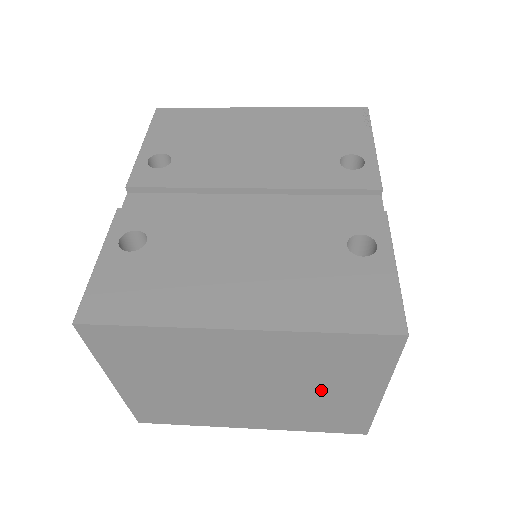
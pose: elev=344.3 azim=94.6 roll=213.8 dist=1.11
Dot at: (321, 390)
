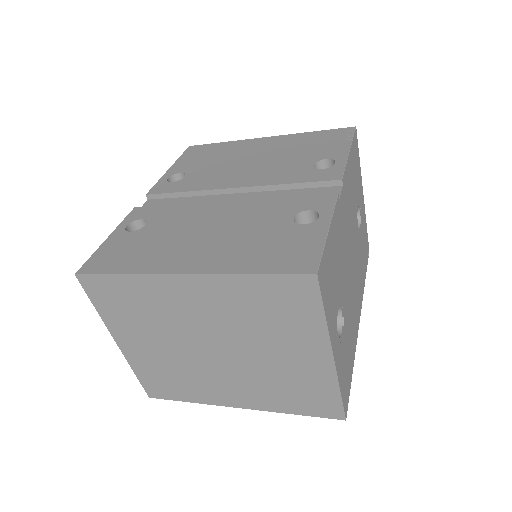
Dot at: (277, 351)
